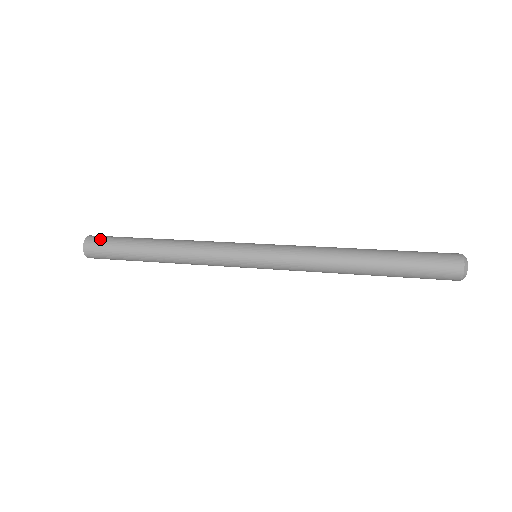
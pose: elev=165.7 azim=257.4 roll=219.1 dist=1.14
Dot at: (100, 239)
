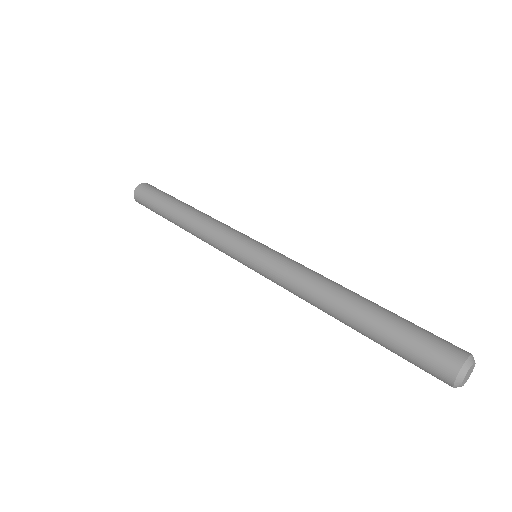
Dot at: (149, 188)
